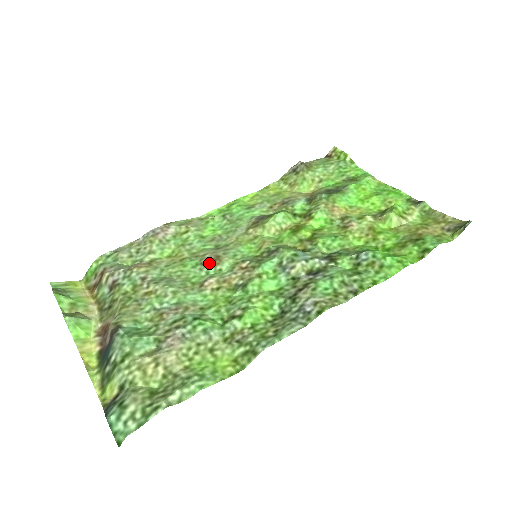
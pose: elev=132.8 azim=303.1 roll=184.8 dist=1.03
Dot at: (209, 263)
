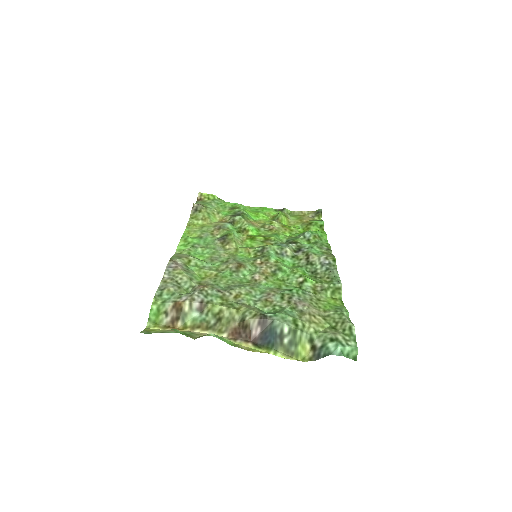
Dot at: (238, 269)
